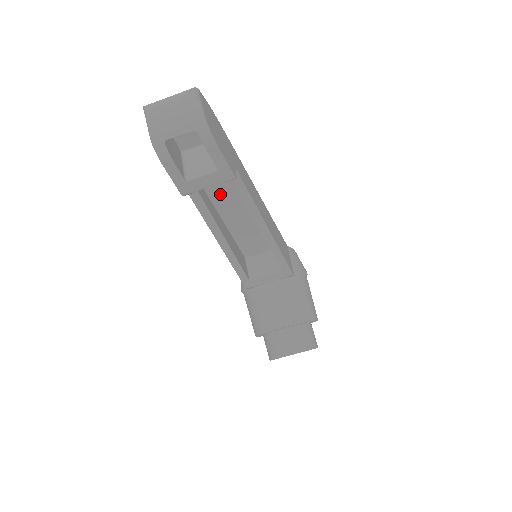
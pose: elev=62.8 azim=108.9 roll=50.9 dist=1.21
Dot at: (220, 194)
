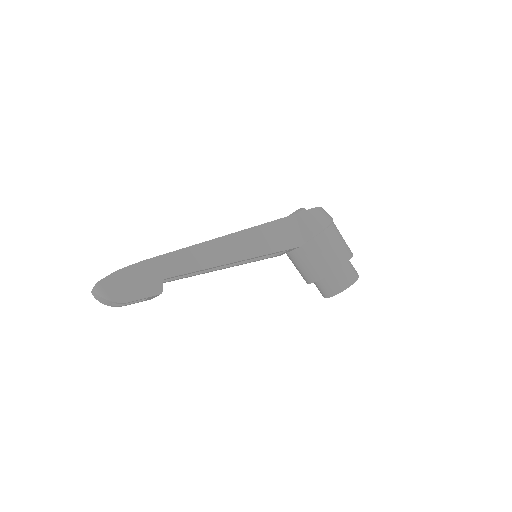
Dot at: occluded
